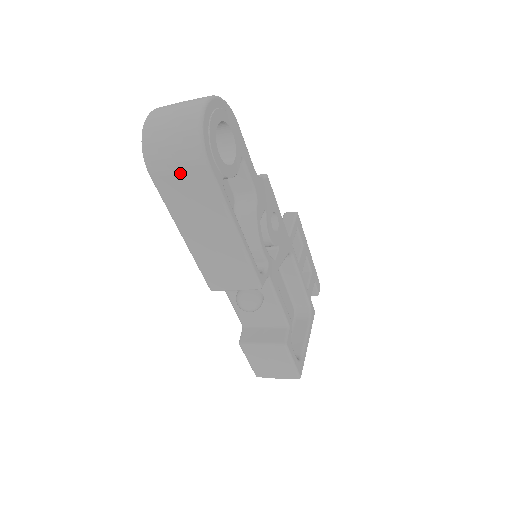
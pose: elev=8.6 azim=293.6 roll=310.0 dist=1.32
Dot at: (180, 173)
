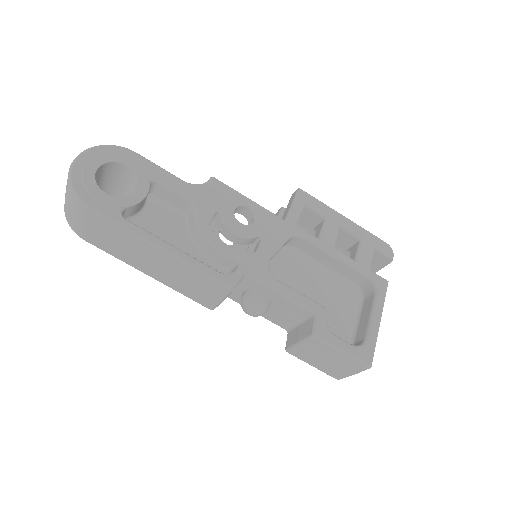
Dot at: (89, 227)
